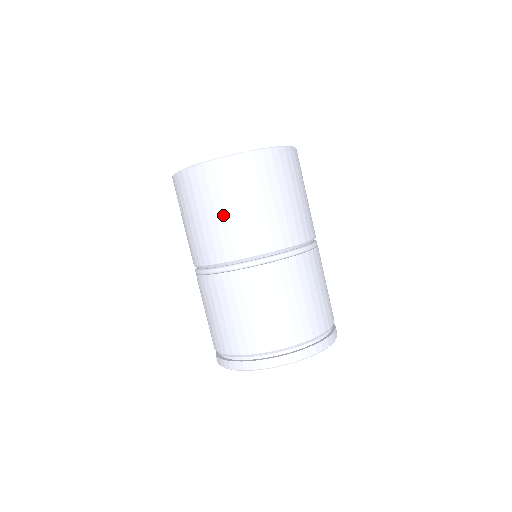
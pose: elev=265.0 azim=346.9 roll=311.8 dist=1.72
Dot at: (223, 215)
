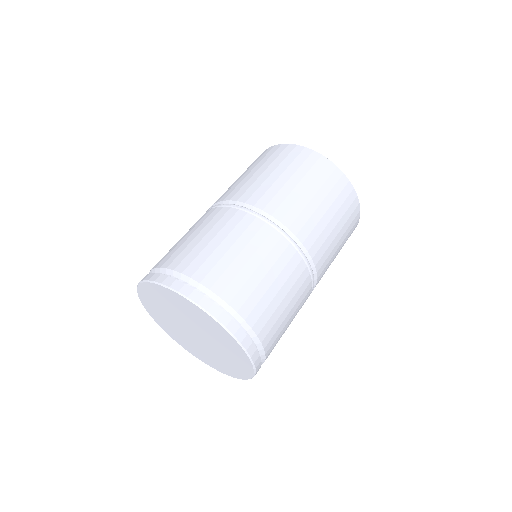
Dot at: (311, 197)
